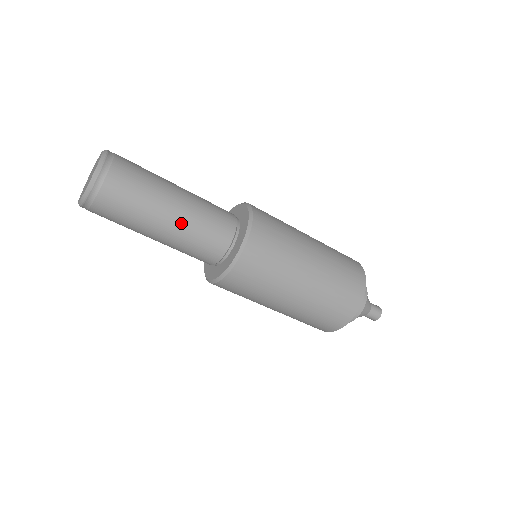
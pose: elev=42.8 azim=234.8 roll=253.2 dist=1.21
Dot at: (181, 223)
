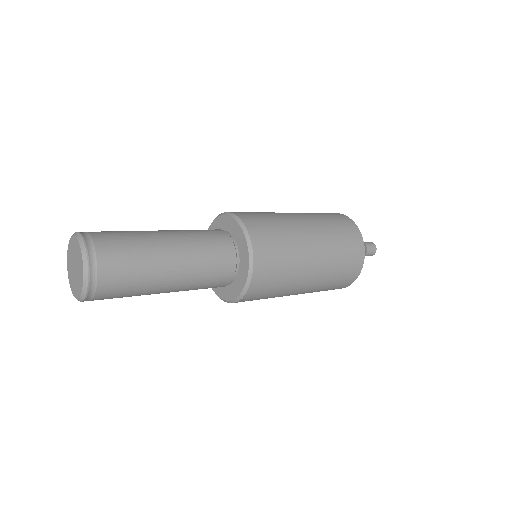
Dot at: (185, 260)
